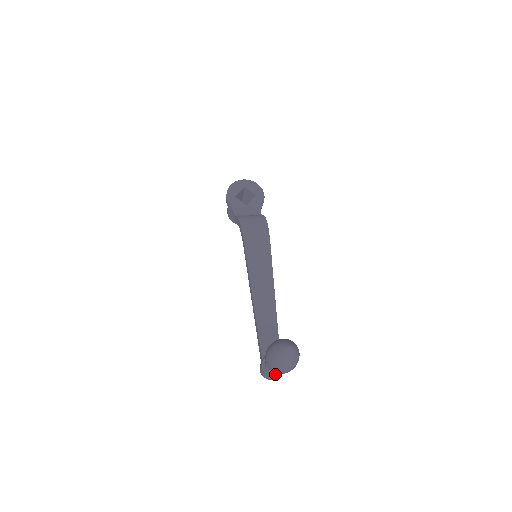
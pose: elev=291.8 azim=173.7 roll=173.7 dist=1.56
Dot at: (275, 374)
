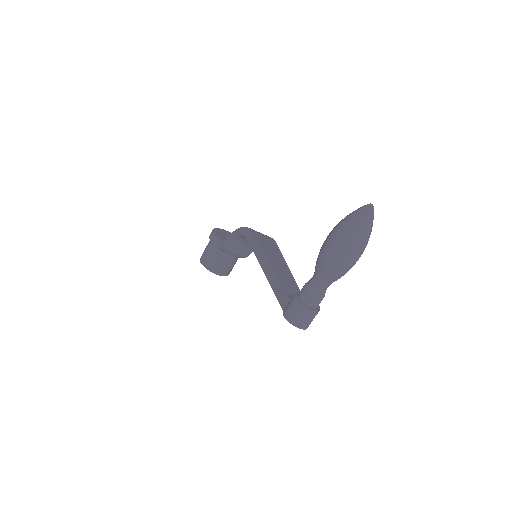
Dot at: (312, 306)
